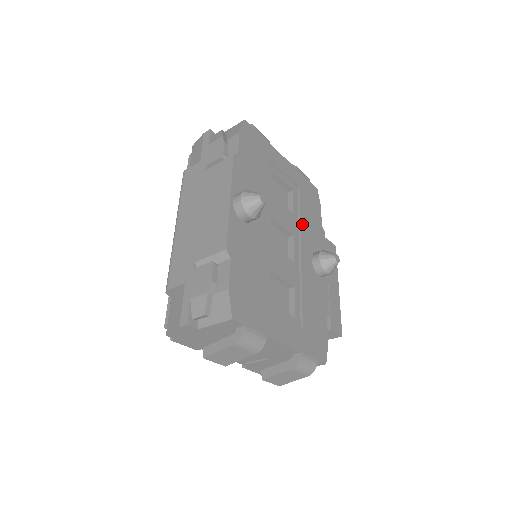
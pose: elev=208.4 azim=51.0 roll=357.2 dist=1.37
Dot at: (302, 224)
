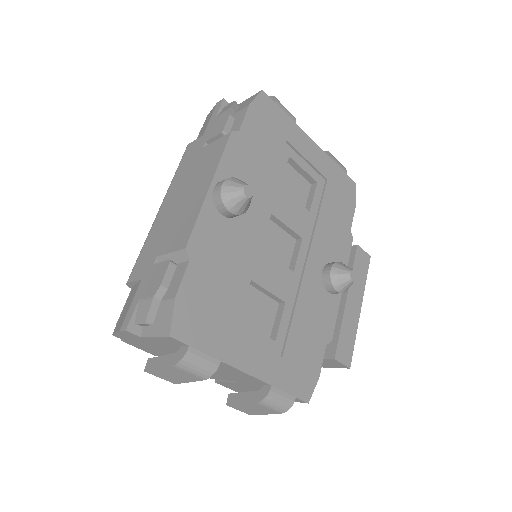
Dot at: (319, 226)
